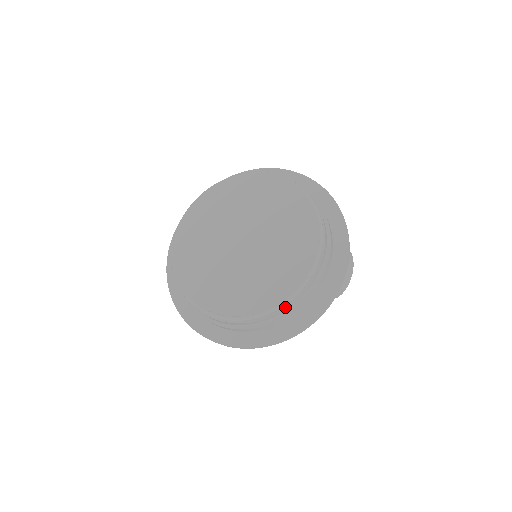
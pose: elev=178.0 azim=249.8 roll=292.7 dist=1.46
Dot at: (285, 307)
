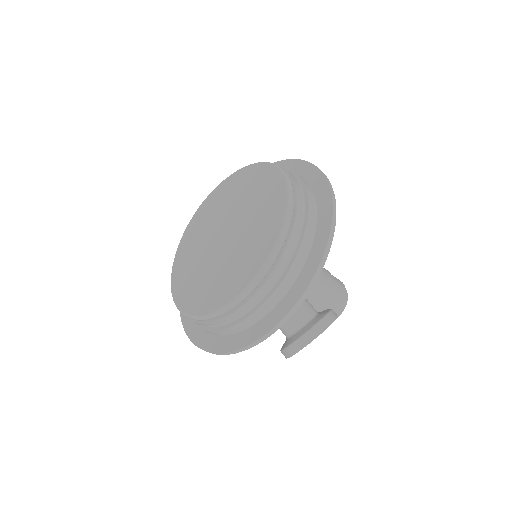
Dot at: (190, 319)
